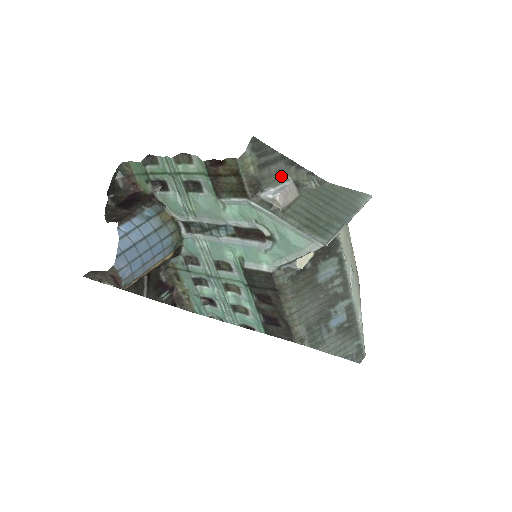
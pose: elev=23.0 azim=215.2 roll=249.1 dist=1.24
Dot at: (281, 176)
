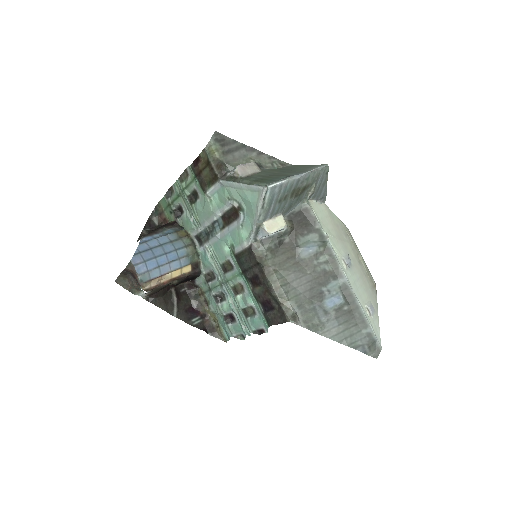
Dot at: (245, 160)
